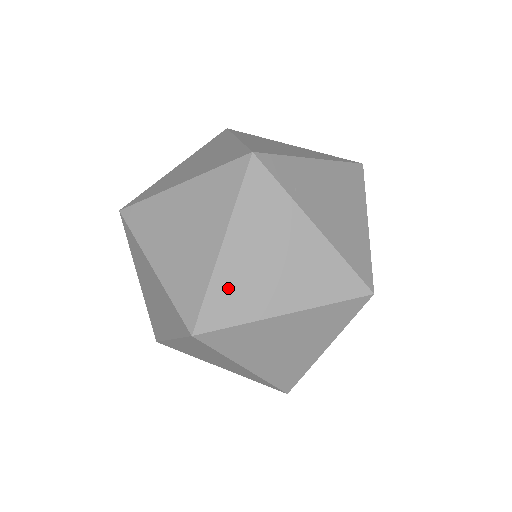
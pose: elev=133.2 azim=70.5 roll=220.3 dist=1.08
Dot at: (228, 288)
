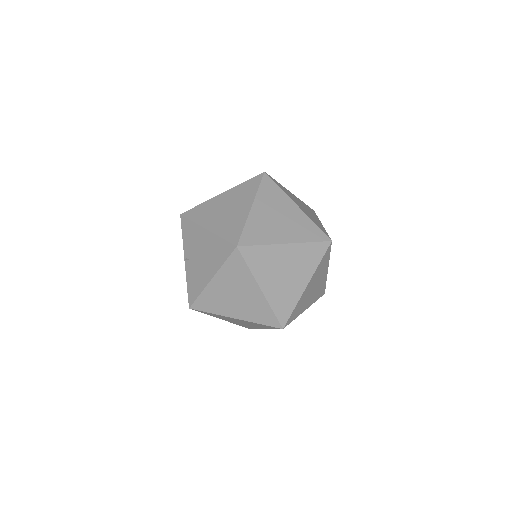
Dot at: occluded
